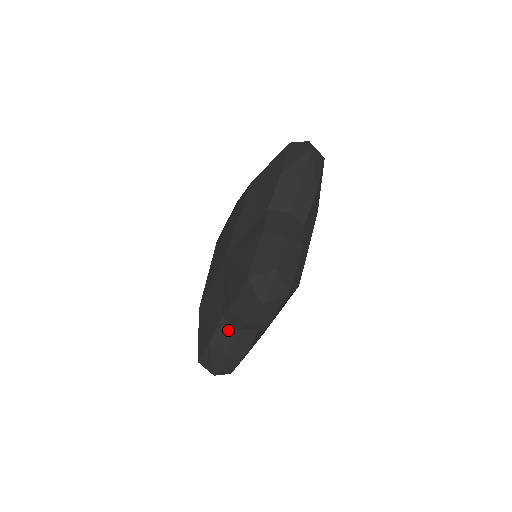
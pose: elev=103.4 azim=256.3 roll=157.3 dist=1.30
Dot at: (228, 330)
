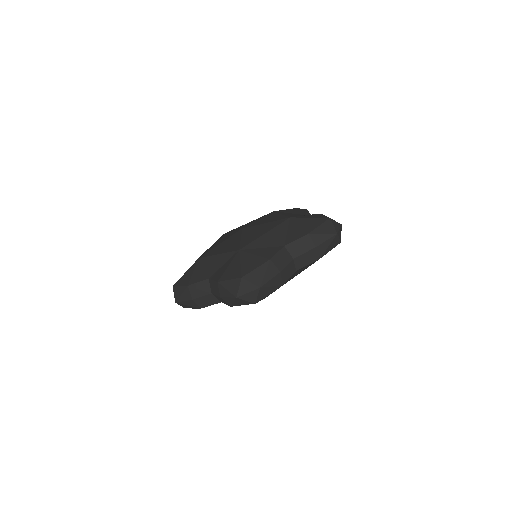
Dot at: (206, 288)
